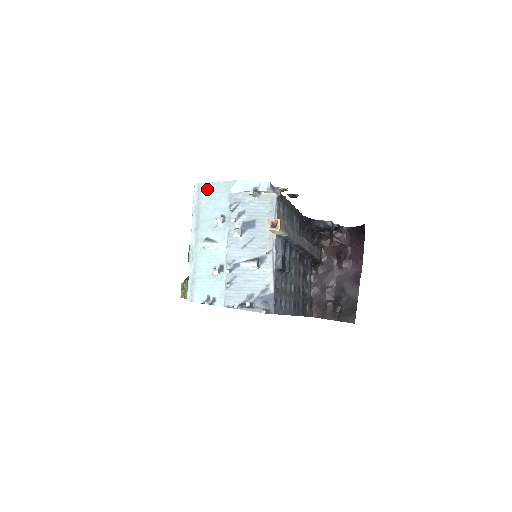
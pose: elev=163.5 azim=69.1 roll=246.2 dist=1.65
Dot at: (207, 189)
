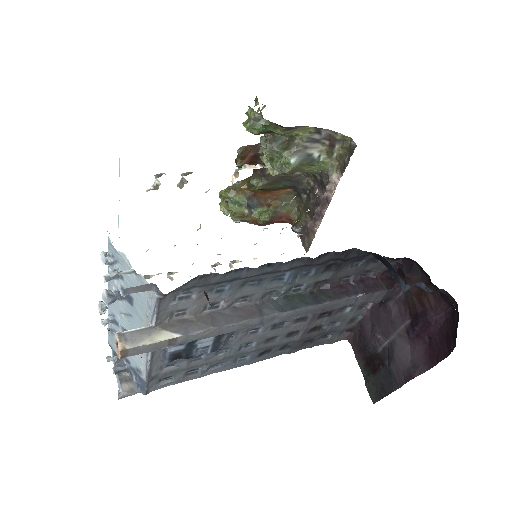
Dot at: occluded
